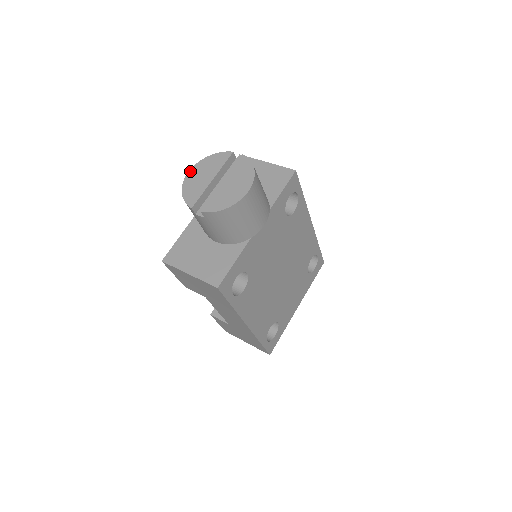
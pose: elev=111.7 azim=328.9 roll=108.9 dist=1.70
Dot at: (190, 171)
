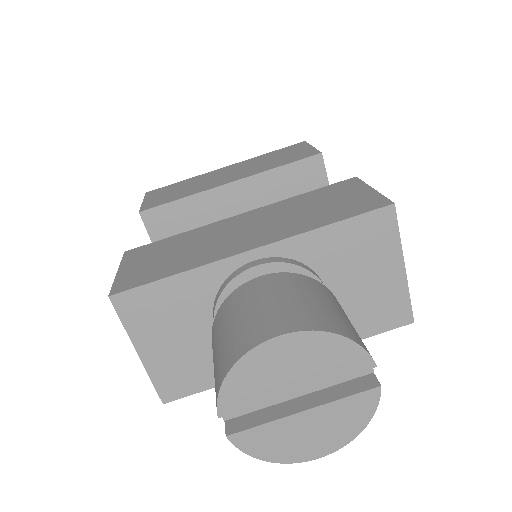
Dot at: (281, 339)
